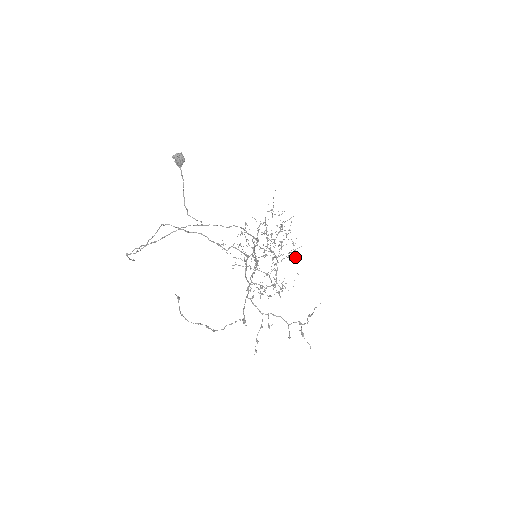
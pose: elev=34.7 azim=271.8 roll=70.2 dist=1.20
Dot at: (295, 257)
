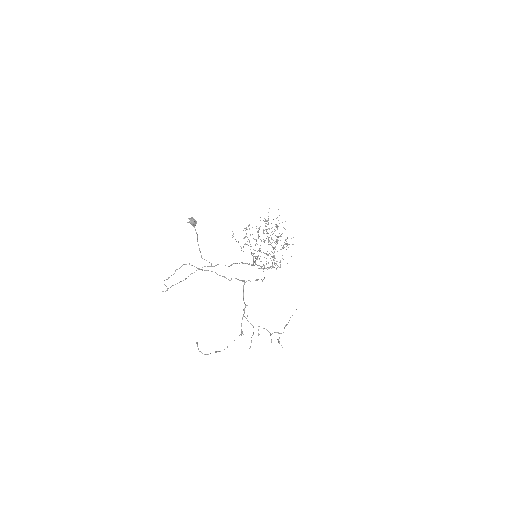
Dot at: occluded
